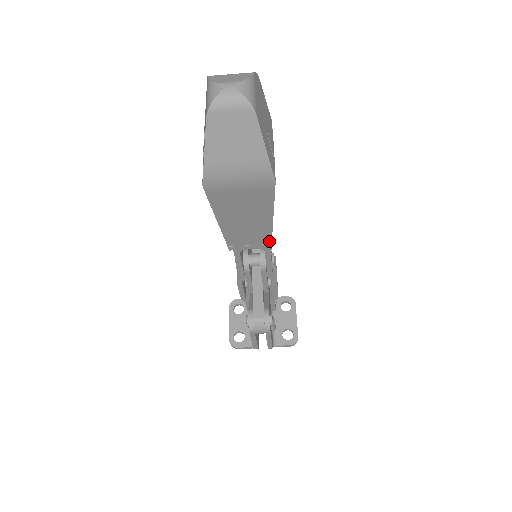
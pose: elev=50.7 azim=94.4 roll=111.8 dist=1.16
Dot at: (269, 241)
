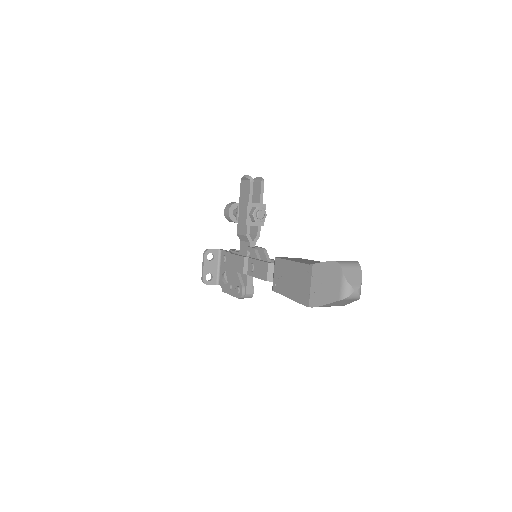
Dot at: occluded
